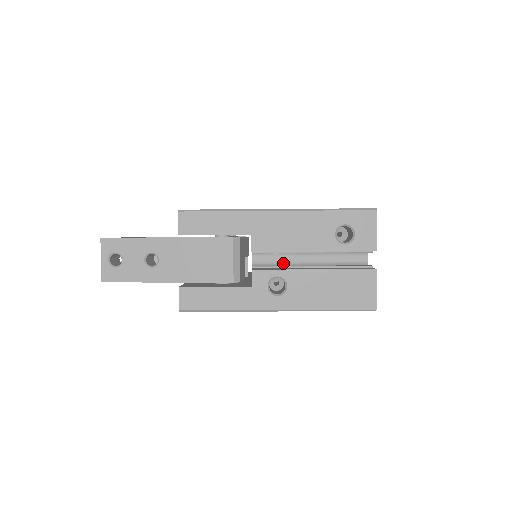
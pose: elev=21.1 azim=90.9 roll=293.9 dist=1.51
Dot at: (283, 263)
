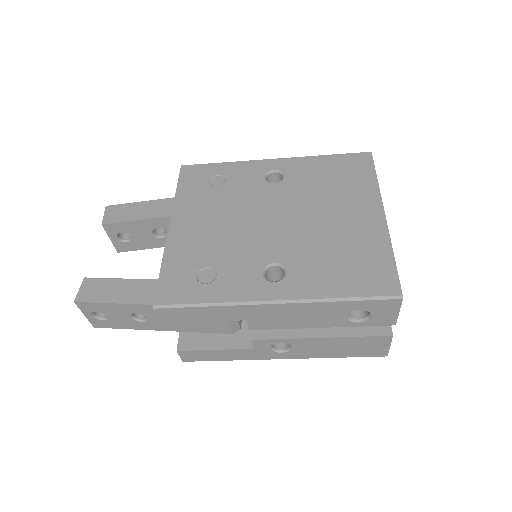
Dot at: occluded
